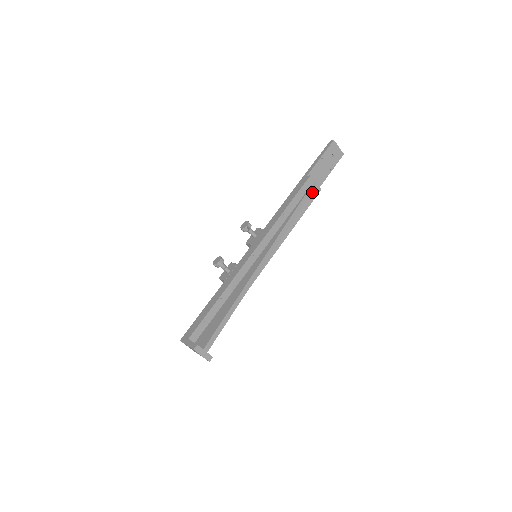
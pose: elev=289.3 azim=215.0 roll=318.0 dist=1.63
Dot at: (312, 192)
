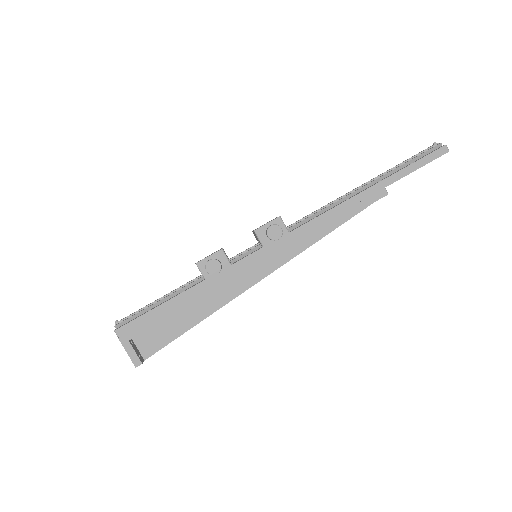
Dot at: occluded
